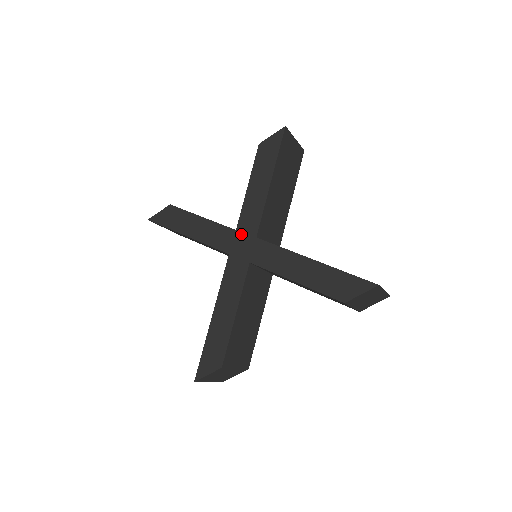
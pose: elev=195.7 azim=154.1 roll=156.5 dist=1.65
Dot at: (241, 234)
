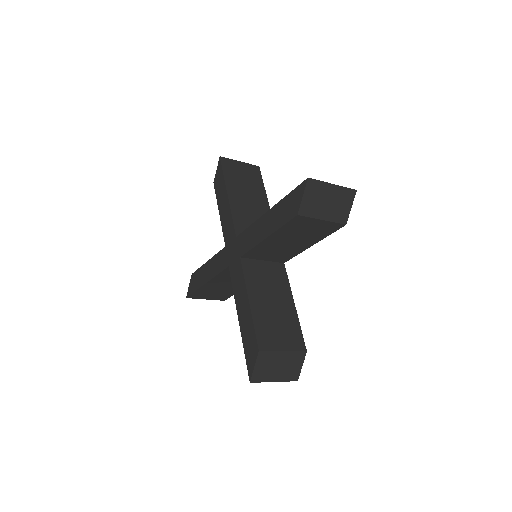
Dot at: (228, 245)
